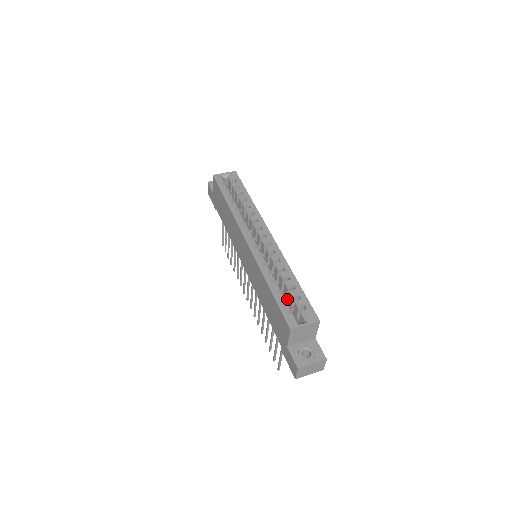
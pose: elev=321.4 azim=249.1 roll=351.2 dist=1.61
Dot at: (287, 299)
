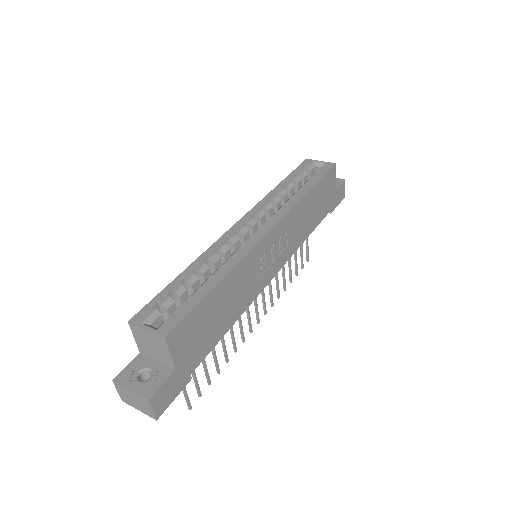
Dot at: occluded
